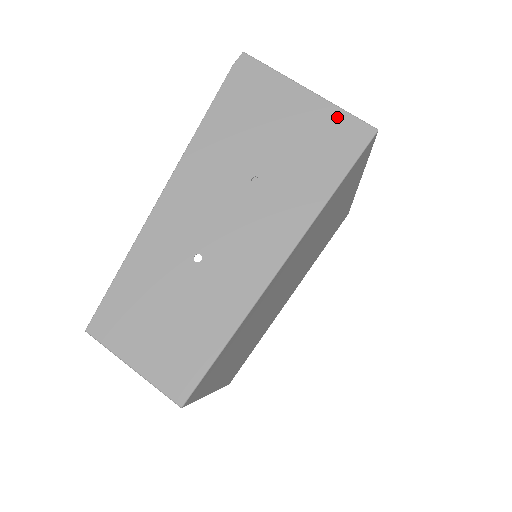
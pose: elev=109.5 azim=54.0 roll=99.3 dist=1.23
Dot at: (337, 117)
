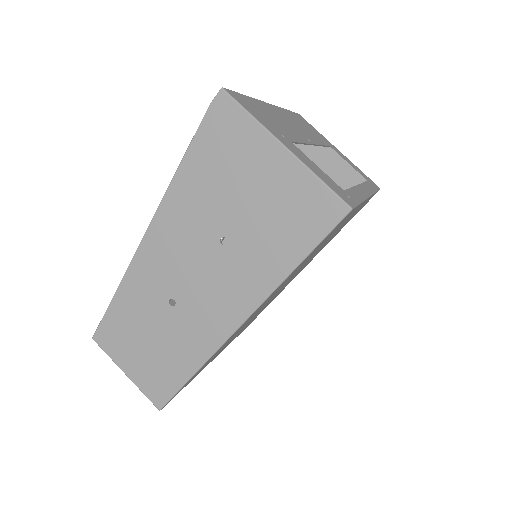
Dot at: (311, 186)
